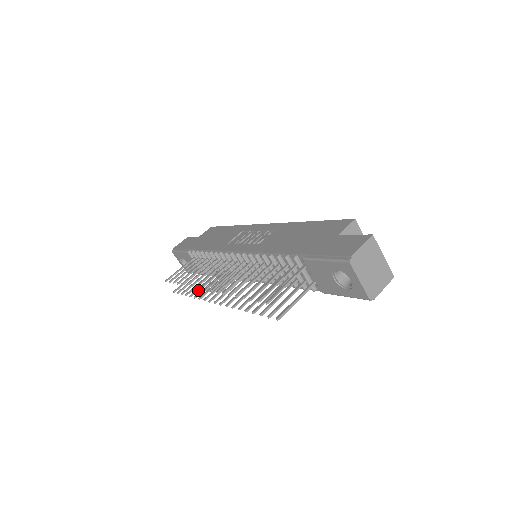
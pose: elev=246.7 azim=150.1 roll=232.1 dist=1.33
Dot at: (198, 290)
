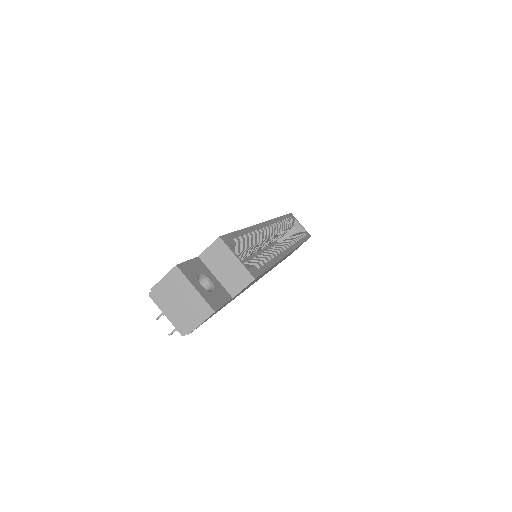
Dot at: occluded
